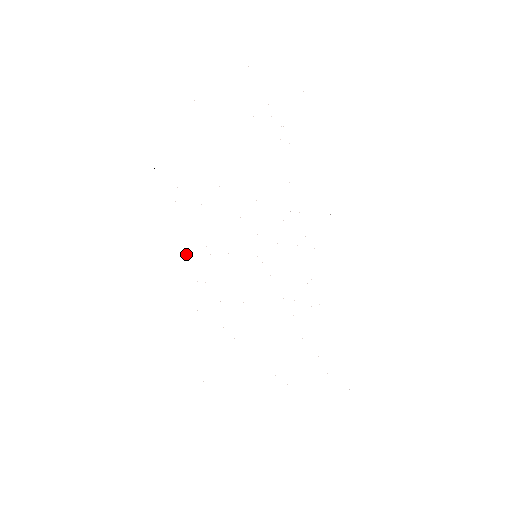
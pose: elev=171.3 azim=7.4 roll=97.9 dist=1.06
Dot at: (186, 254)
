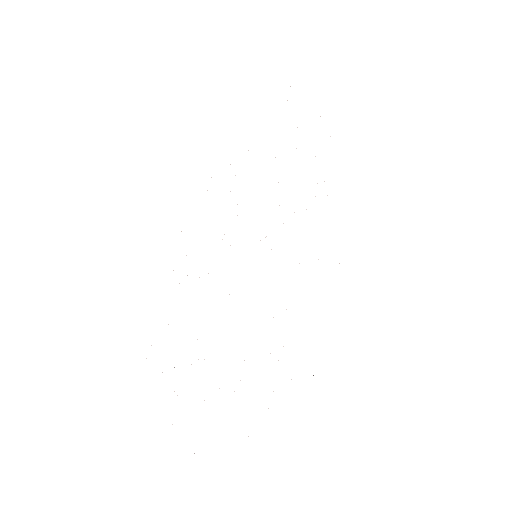
Dot at: occluded
